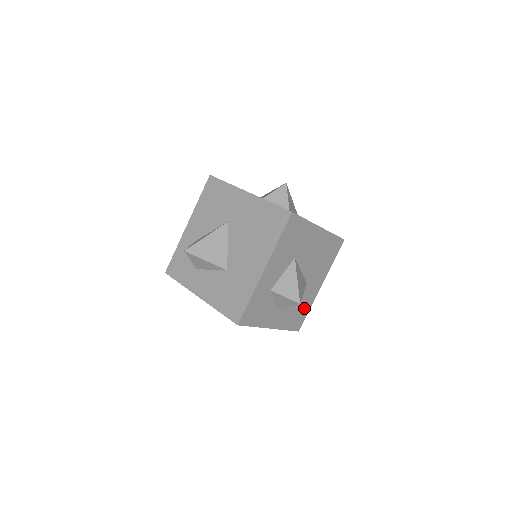
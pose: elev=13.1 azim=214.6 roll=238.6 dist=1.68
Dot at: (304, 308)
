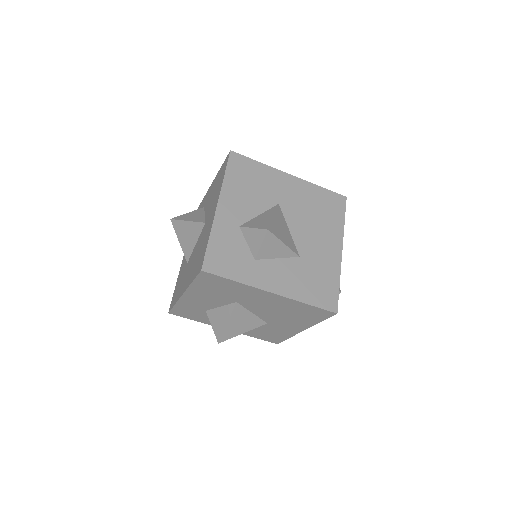
Dot at: occluded
